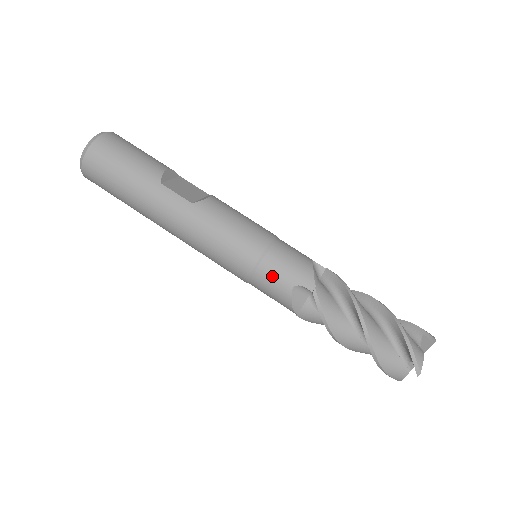
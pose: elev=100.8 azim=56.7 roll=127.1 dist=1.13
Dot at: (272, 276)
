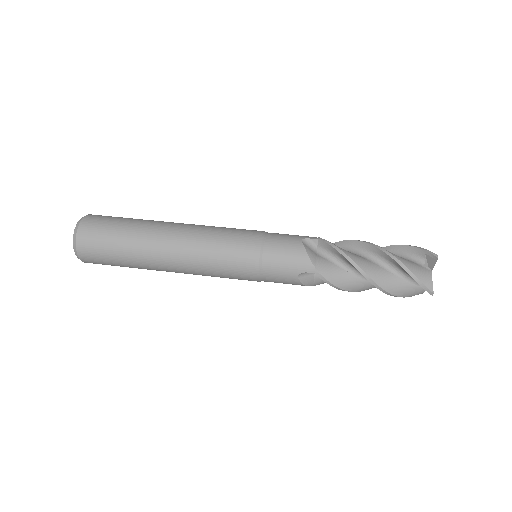
Dot at: (280, 239)
